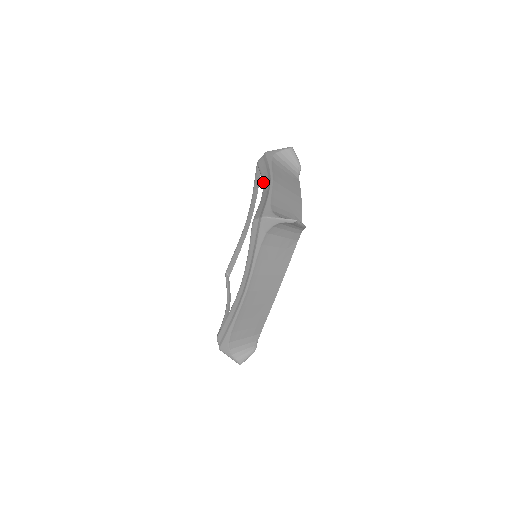
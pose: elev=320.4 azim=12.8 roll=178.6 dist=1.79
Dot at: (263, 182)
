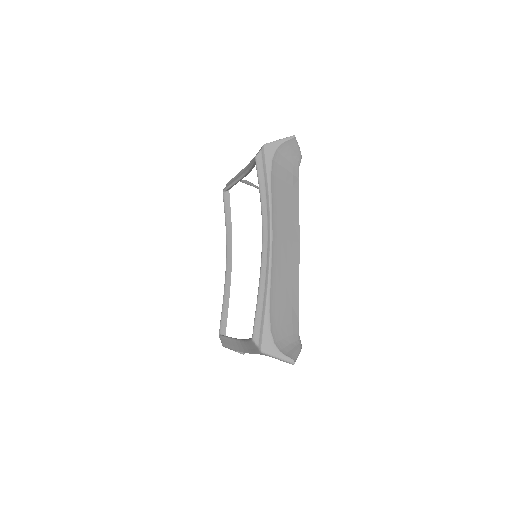
Dot at: (241, 174)
